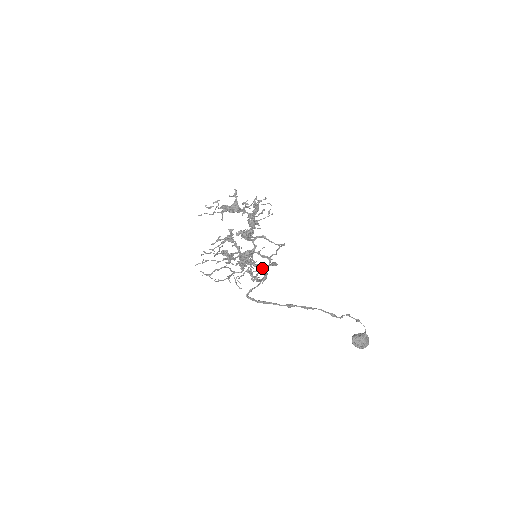
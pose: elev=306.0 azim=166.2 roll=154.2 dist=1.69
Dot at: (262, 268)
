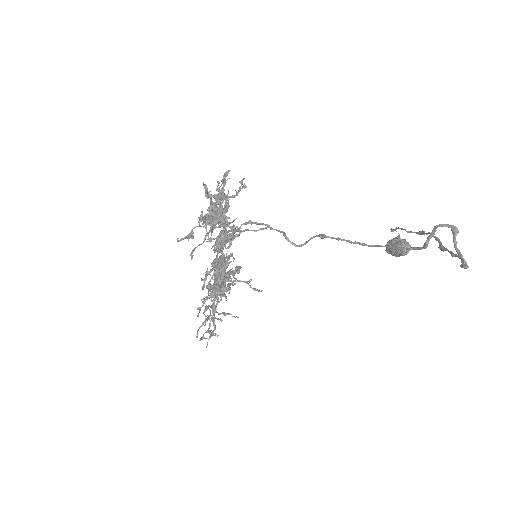
Dot at: (237, 272)
